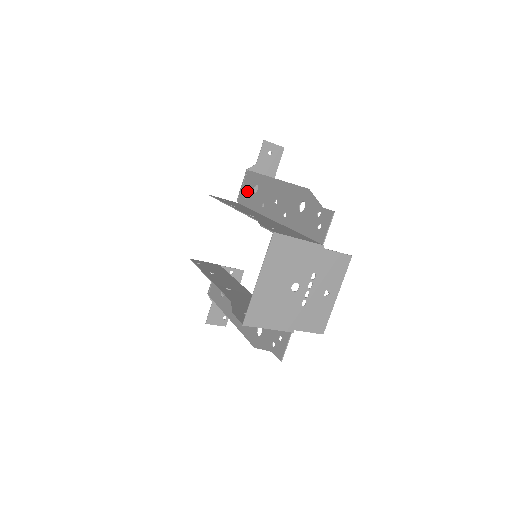
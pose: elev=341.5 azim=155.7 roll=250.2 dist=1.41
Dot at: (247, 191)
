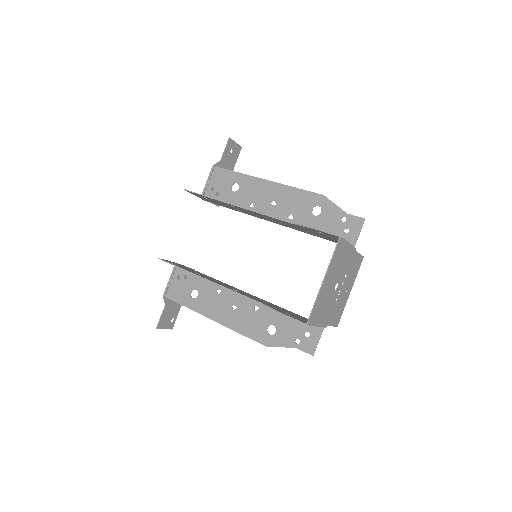
Dot at: (219, 188)
